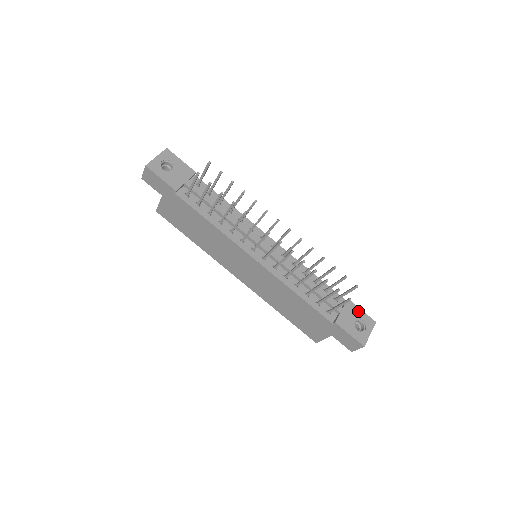
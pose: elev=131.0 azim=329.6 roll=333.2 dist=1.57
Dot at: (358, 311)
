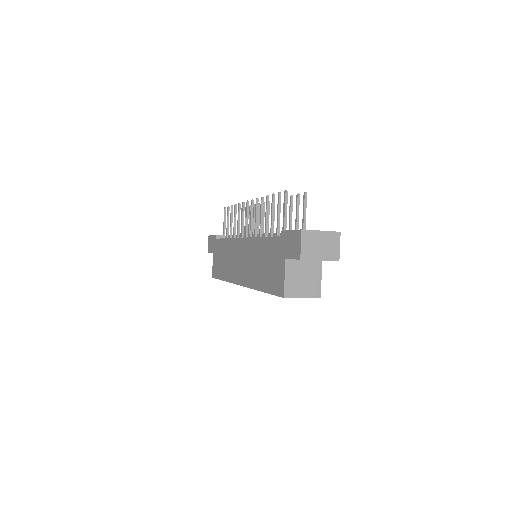
Dot at: occluded
